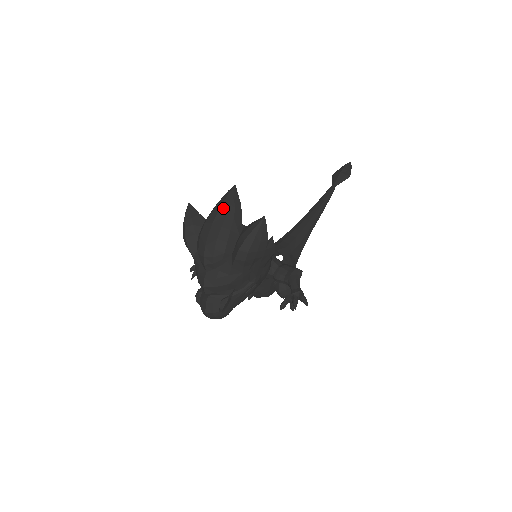
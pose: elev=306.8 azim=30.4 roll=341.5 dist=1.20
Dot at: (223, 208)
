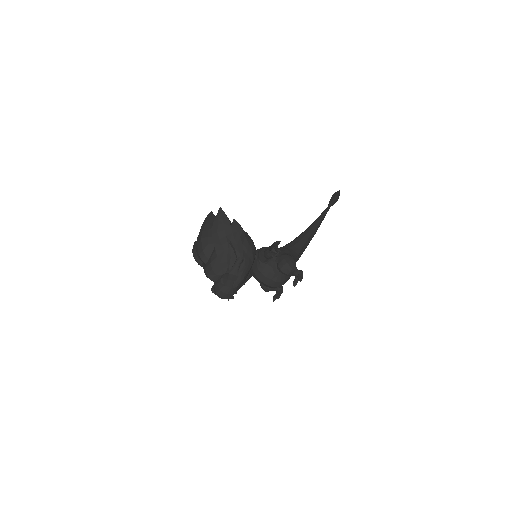
Dot at: (204, 223)
